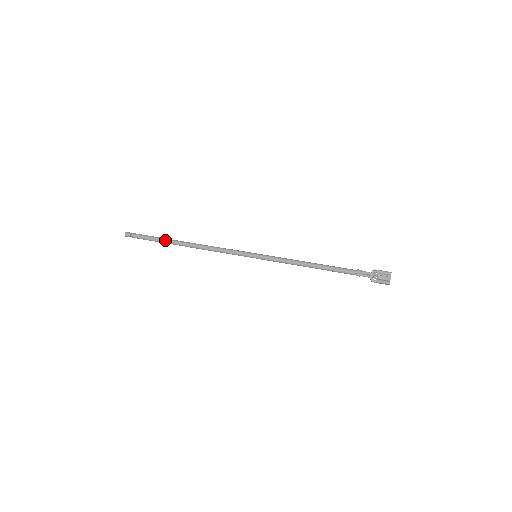
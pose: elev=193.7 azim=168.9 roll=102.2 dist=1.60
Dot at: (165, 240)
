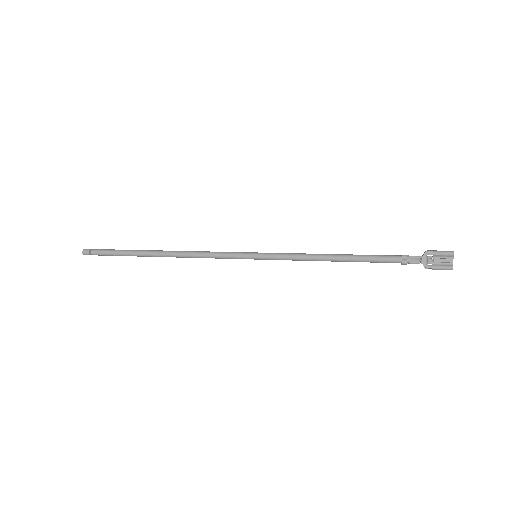
Dot at: (133, 253)
